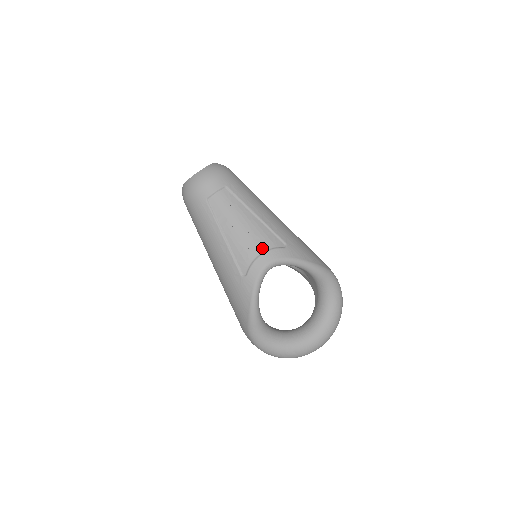
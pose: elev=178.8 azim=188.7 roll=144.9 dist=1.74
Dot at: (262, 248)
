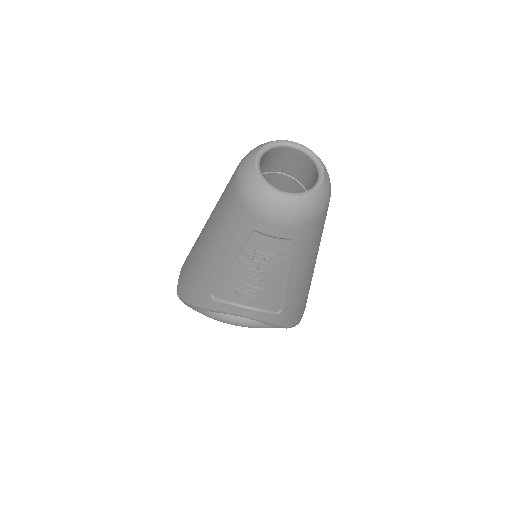
Dot at: (254, 304)
